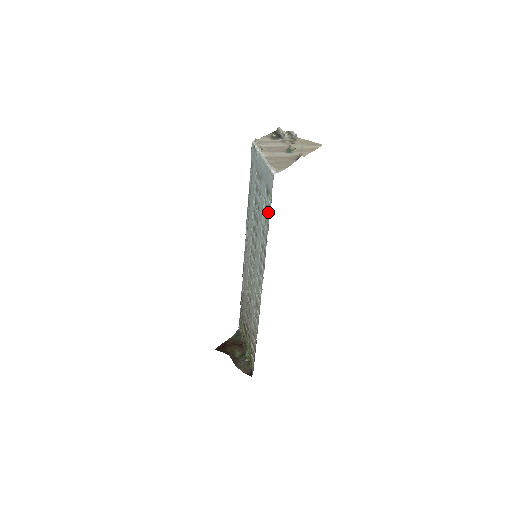
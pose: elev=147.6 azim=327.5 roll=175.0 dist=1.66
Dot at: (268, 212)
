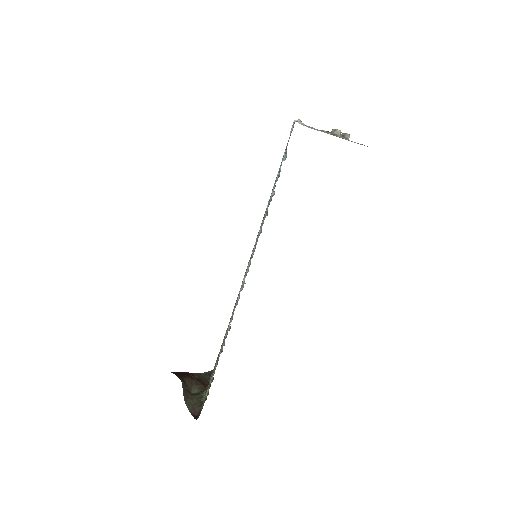
Dot at: (278, 177)
